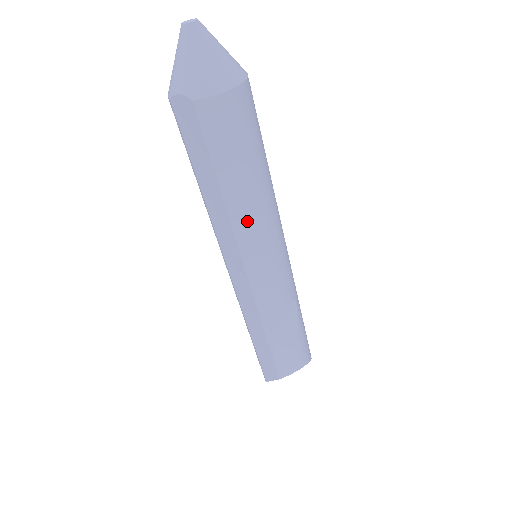
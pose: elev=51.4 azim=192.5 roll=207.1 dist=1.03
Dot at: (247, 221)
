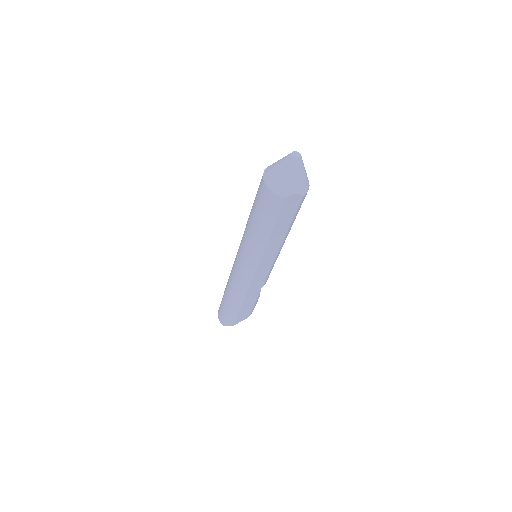
Dot at: occluded
